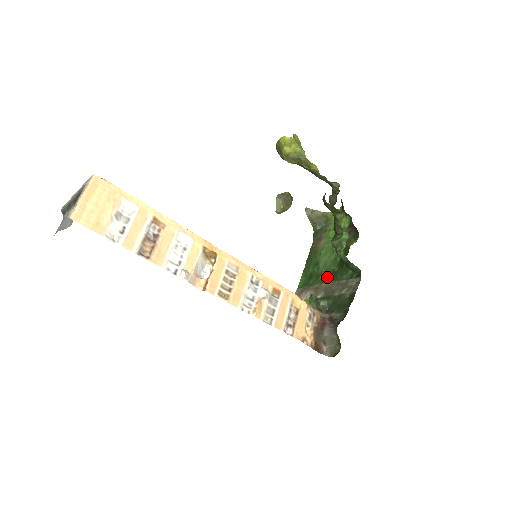
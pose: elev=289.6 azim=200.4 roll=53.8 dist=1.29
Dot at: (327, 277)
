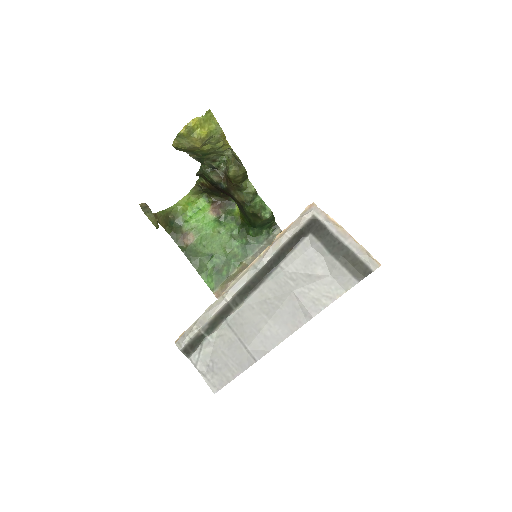
Dot at: (241, 255)
